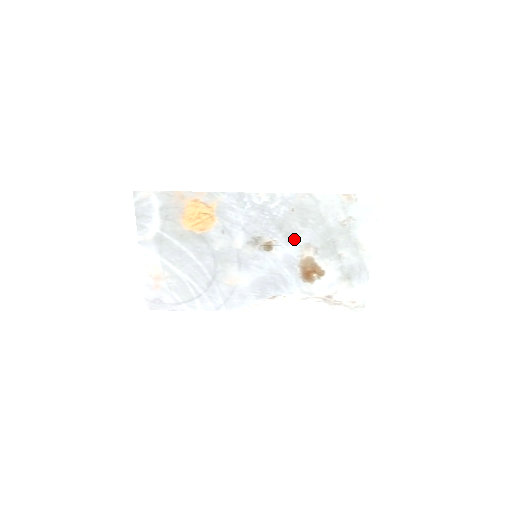
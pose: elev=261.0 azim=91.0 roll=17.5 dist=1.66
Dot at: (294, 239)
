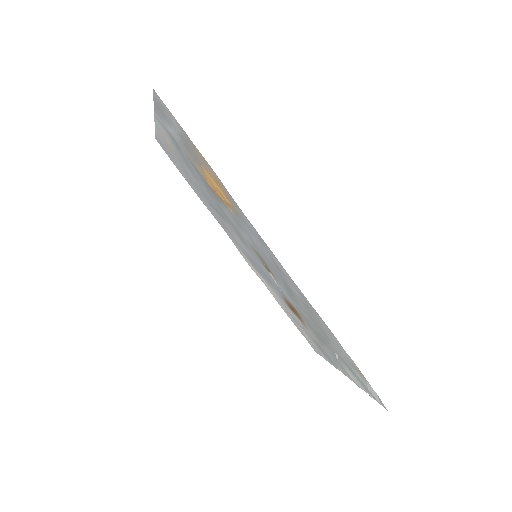
Dot at: (293, 300)
